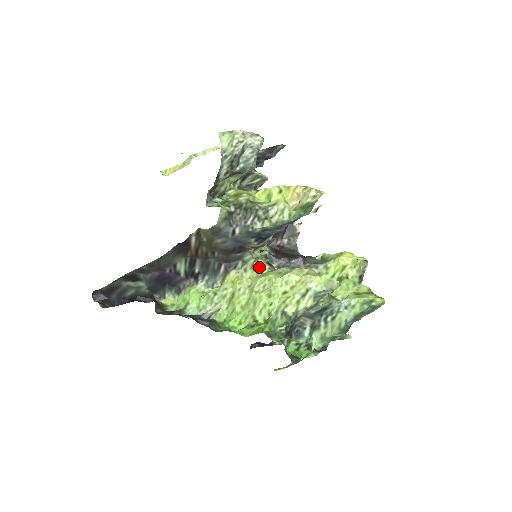
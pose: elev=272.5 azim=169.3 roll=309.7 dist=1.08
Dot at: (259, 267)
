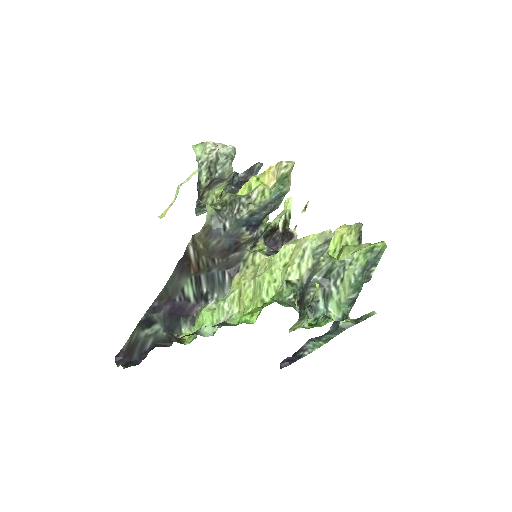
Dot at: (259, 260)
